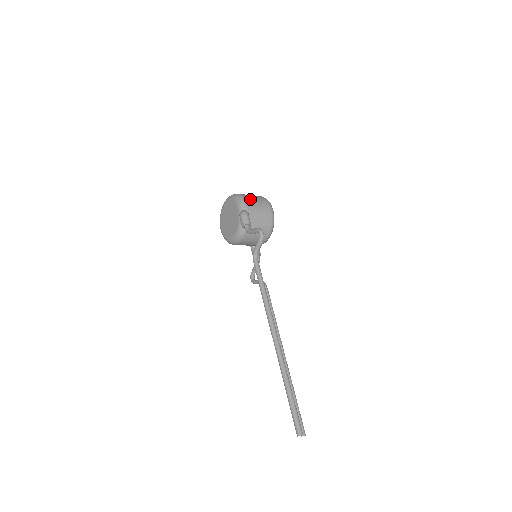
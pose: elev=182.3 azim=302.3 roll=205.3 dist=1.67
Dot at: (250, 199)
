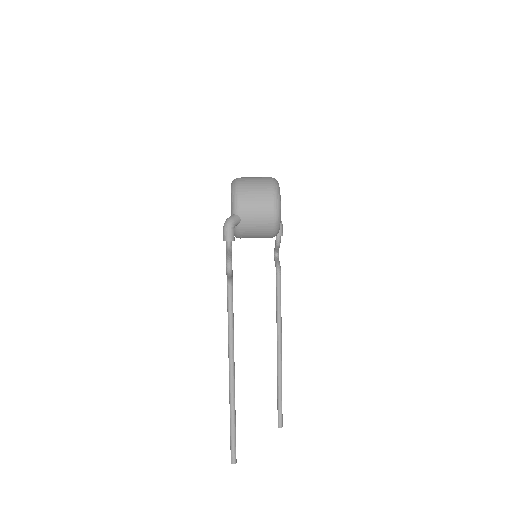
Dot at: (247, 196)
